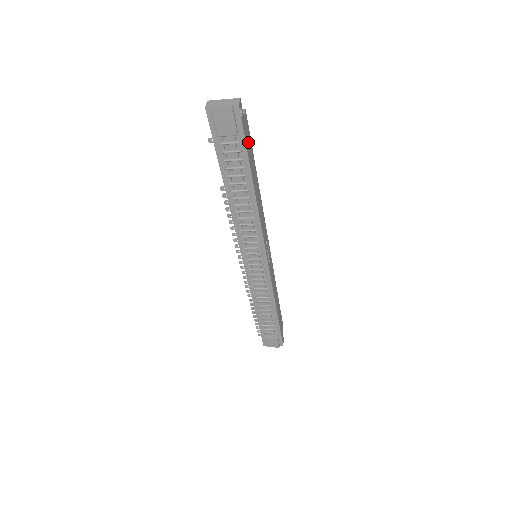
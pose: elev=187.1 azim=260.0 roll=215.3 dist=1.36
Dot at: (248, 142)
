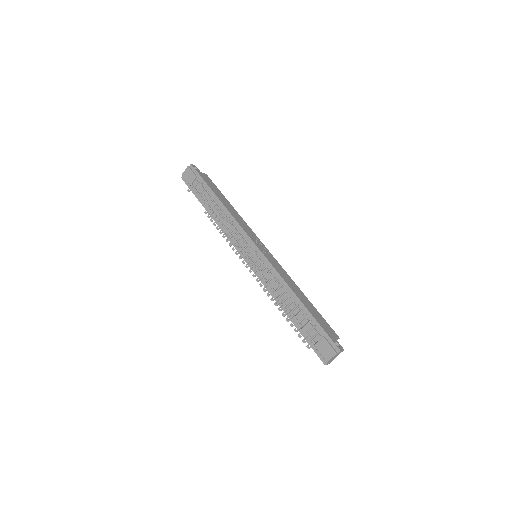
Dot at: (209, 182)
